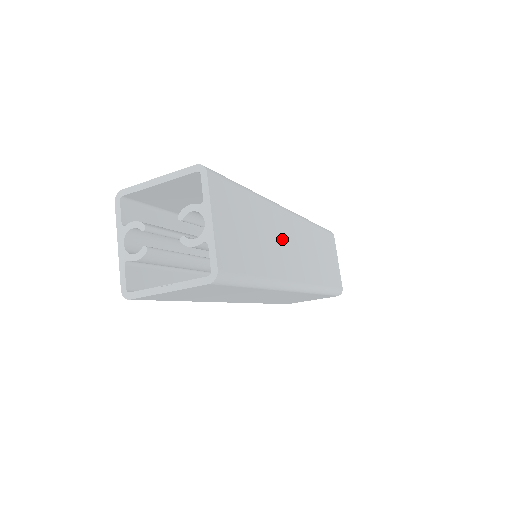
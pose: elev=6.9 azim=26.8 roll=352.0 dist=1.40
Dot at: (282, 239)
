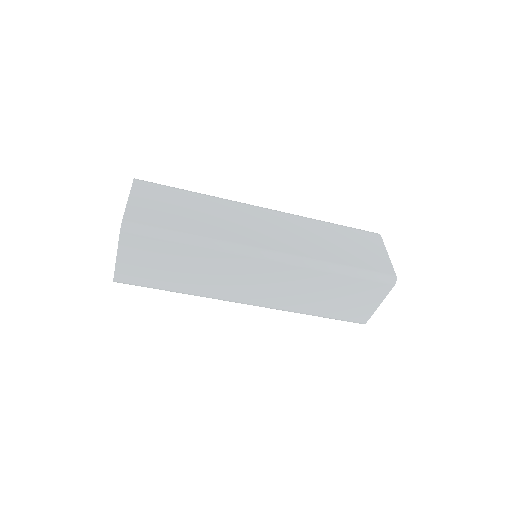
Dot at: (242, 221)
